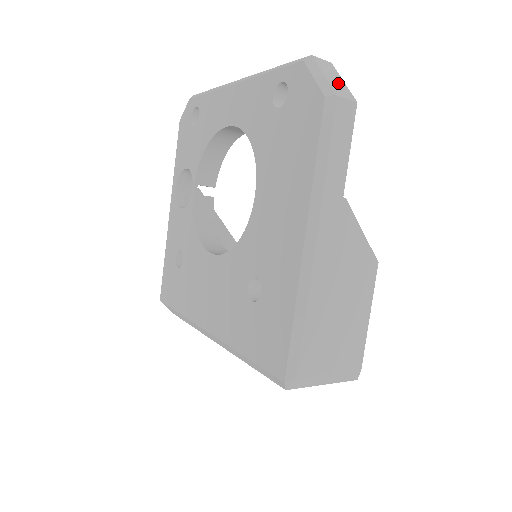
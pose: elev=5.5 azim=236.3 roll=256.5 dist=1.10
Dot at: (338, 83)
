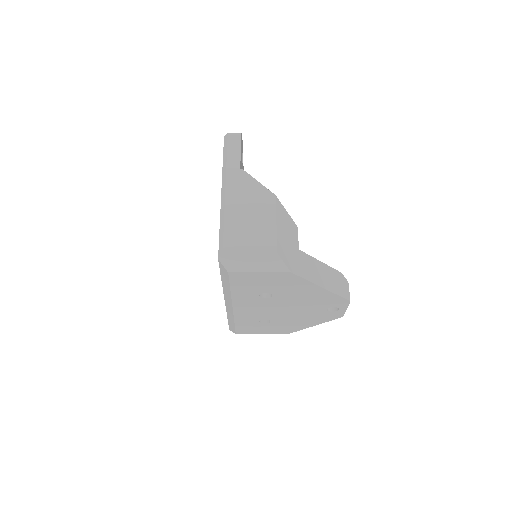
Dot at: occluded
